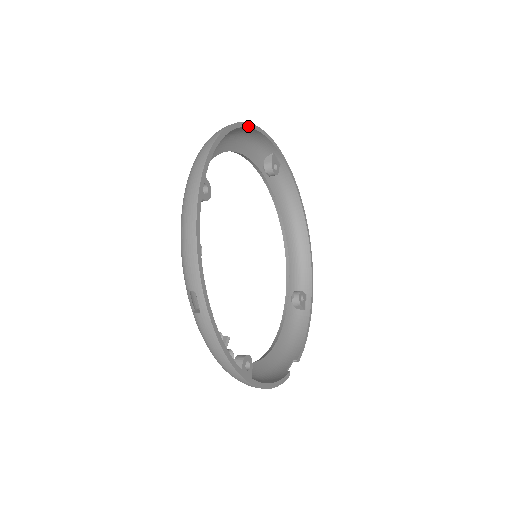
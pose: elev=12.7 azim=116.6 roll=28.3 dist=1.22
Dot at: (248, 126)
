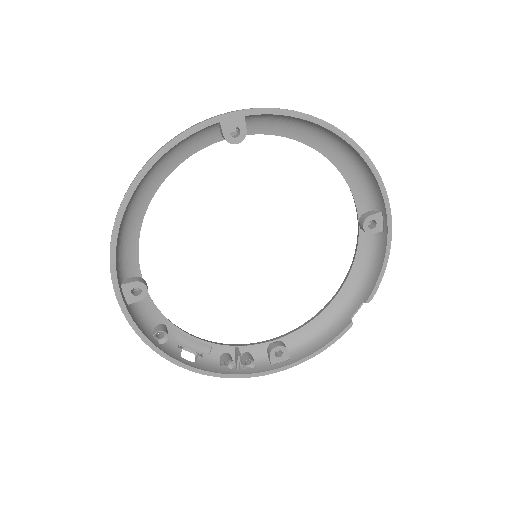
Dot at: (143, 175)
